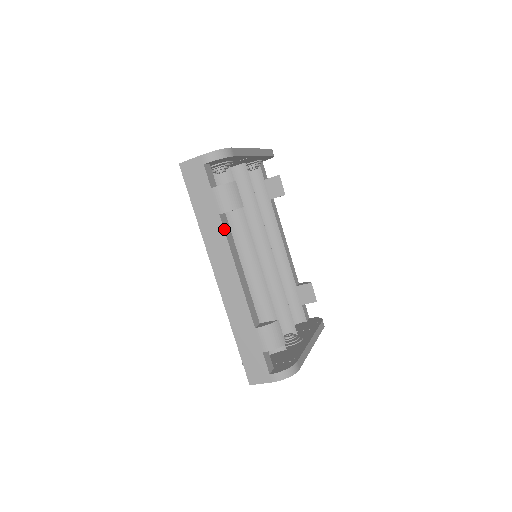
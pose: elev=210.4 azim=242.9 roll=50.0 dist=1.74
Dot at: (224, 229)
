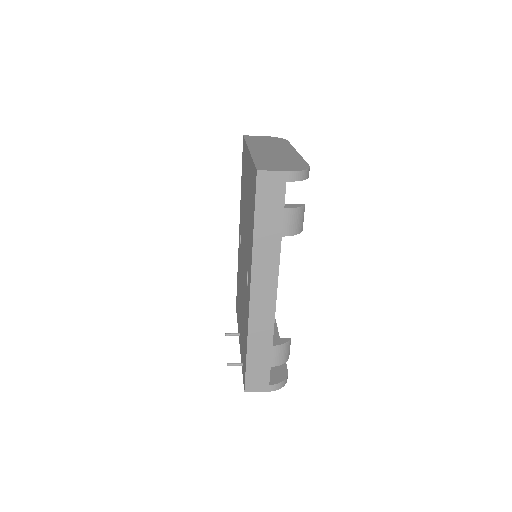
Dot at: (280, 251)
